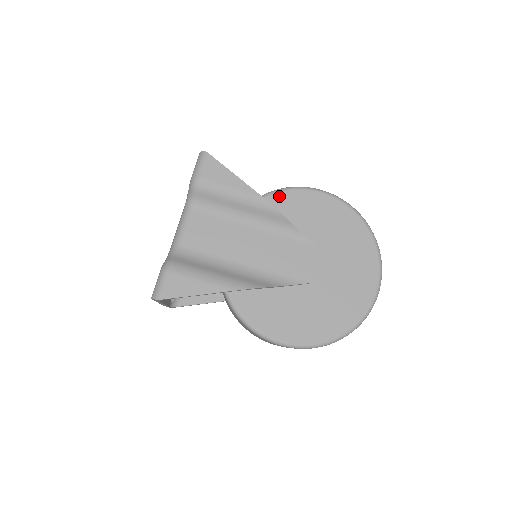
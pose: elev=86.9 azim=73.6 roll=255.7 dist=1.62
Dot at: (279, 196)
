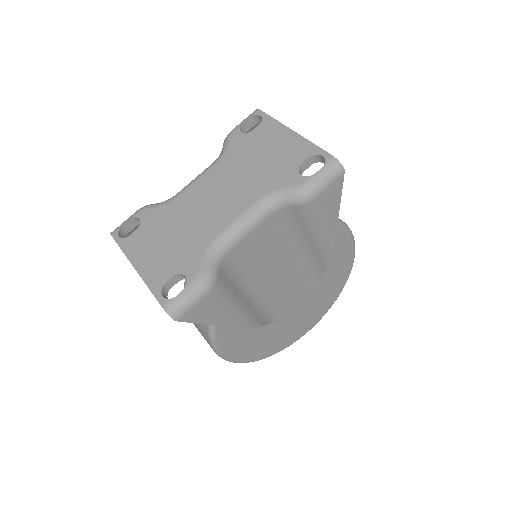
Dot at: occluded
